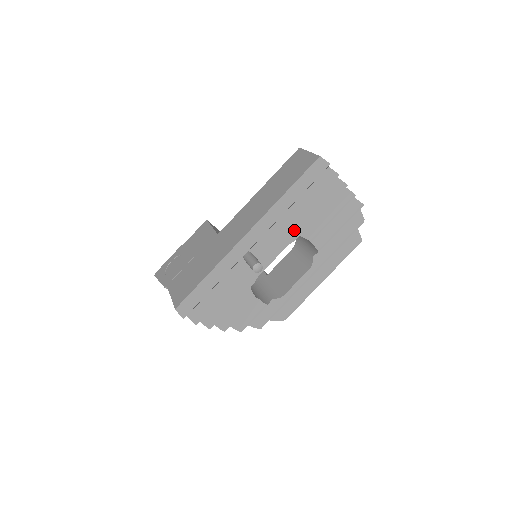
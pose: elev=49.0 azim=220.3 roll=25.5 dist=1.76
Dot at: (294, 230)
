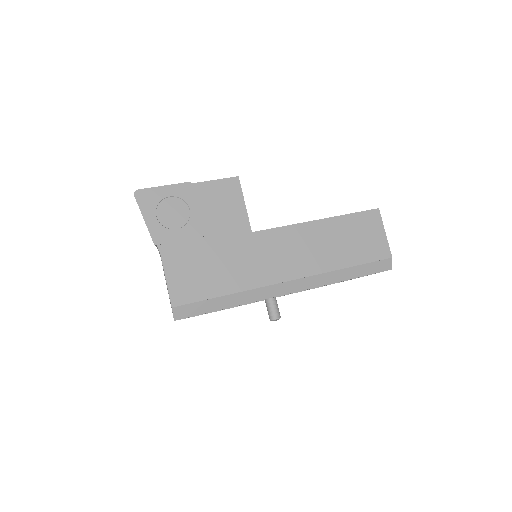
Dot at: occluded
